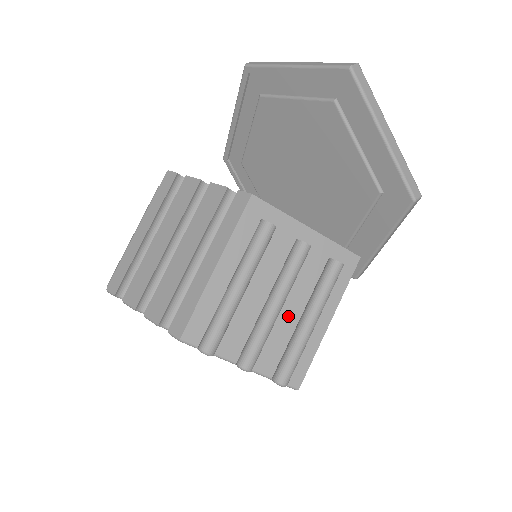
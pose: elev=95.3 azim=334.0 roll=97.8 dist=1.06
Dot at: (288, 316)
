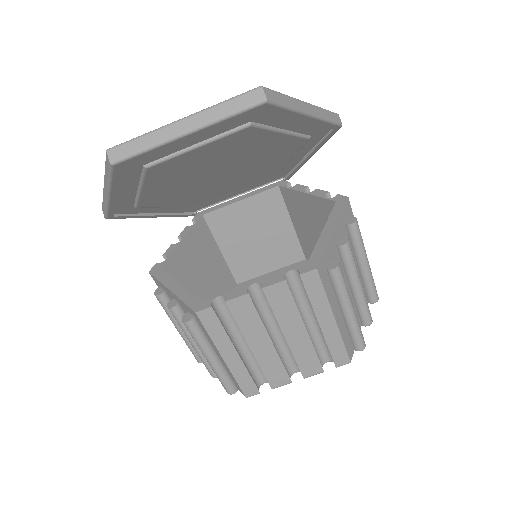
Dot at: occluded
